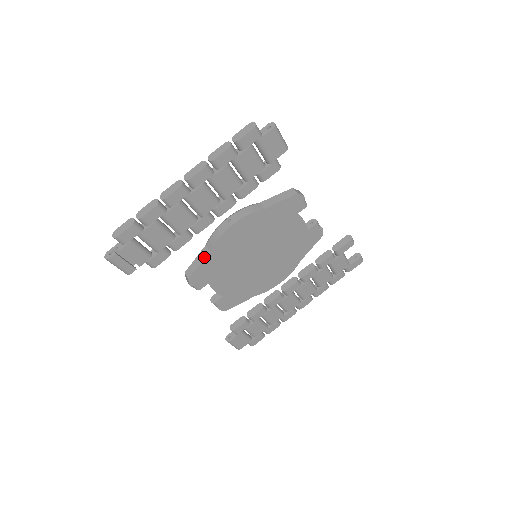
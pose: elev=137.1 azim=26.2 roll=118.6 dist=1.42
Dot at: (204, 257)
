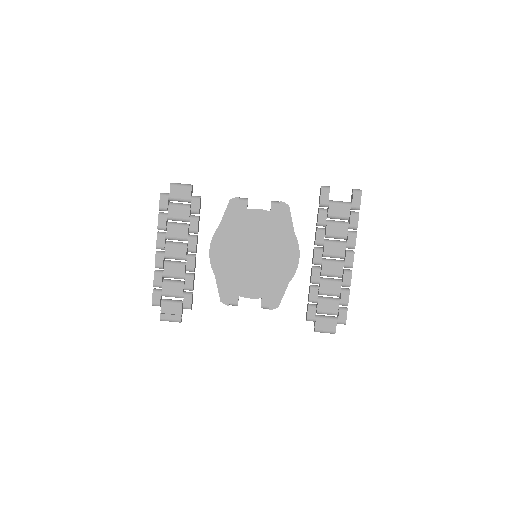
Dot at: (216, 281)
